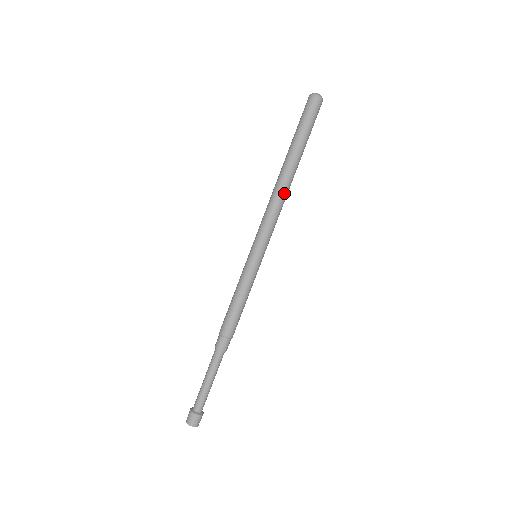
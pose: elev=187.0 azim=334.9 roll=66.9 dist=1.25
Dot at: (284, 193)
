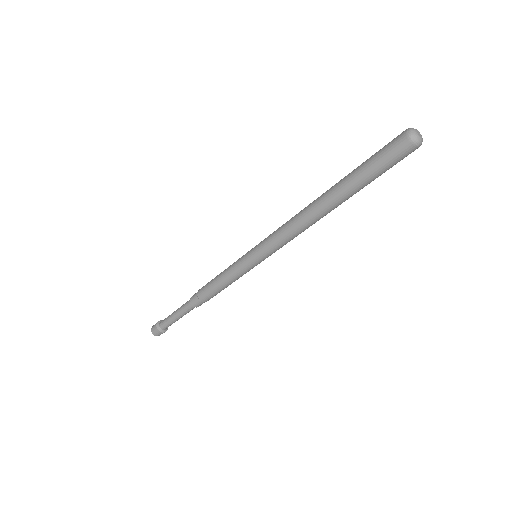
Dot at: (310, 223)
